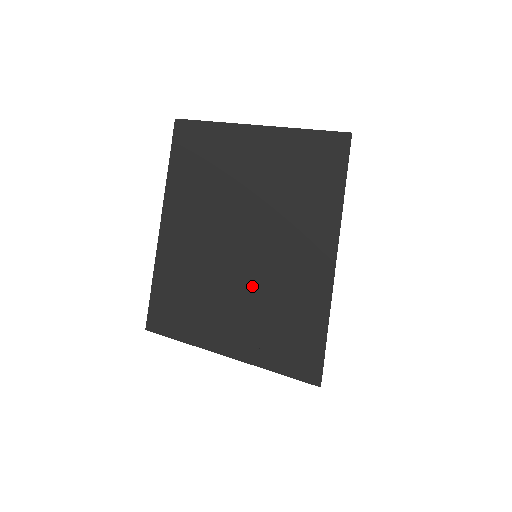
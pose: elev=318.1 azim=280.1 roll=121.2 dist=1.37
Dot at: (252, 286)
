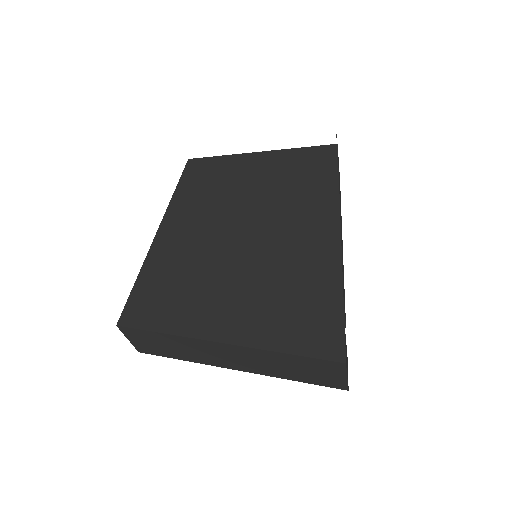
Dot at: (250, 261)
